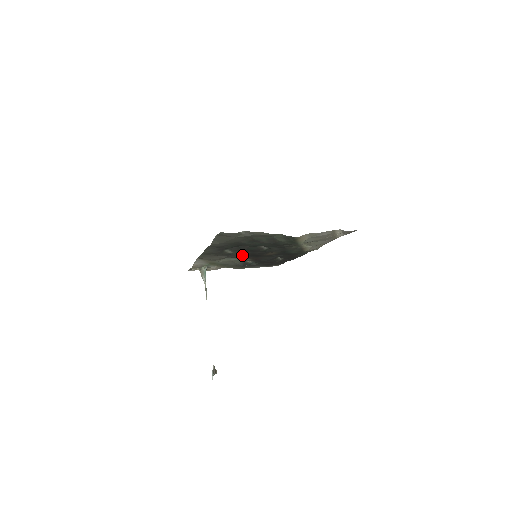
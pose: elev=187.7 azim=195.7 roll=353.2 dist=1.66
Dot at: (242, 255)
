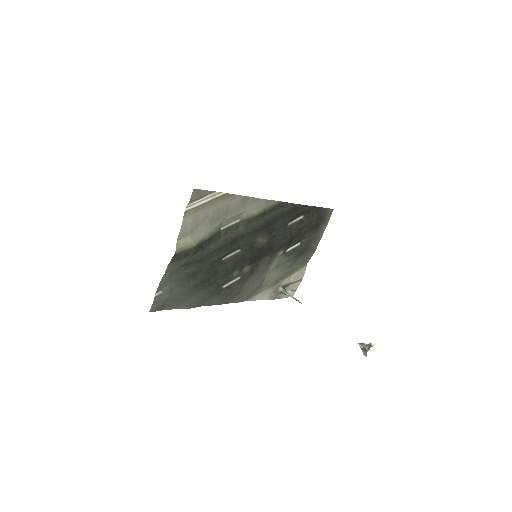
Dot at: (255, 265)
